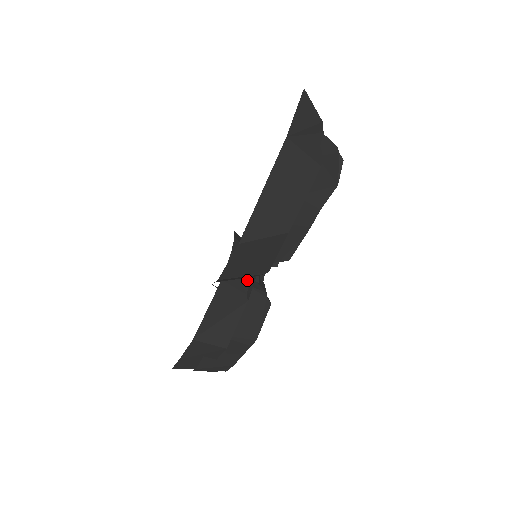
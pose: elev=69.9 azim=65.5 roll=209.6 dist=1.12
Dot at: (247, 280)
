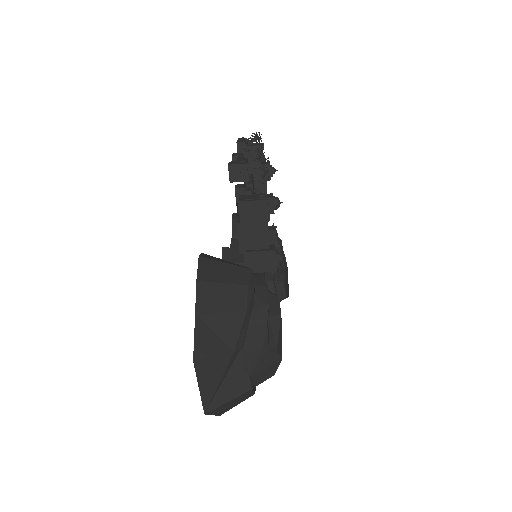
Dot at: occluded
